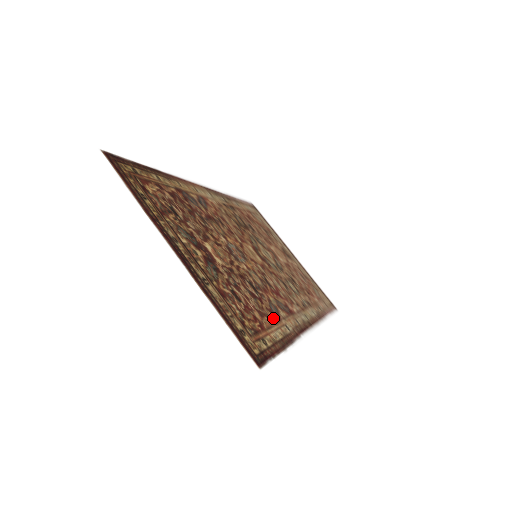
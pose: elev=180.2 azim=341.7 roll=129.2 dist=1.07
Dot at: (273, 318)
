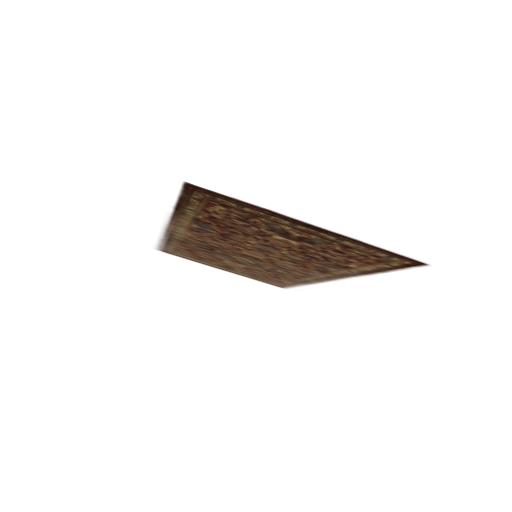
Dot at: (346, 266)
